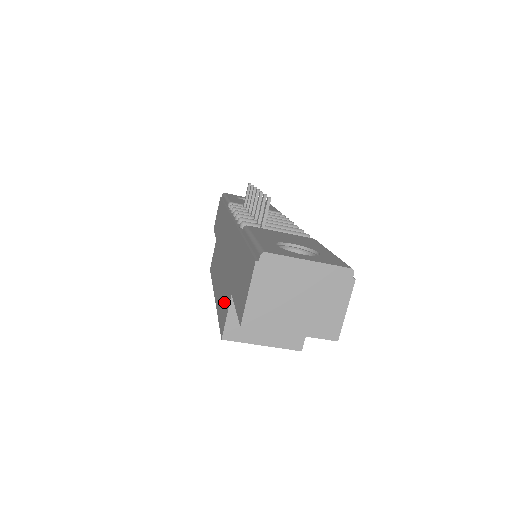
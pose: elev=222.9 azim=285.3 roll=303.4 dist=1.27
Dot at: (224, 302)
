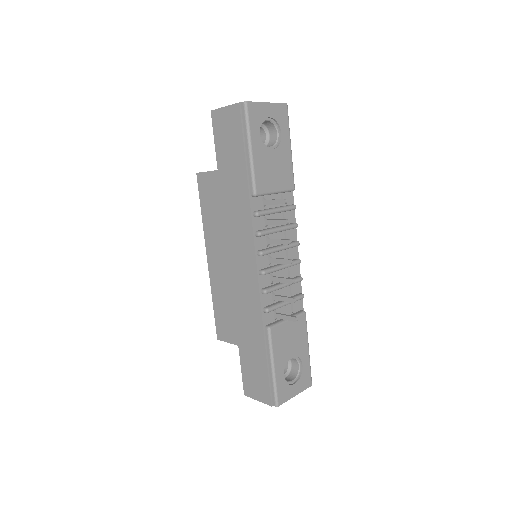
Dot at: (226, 322)
